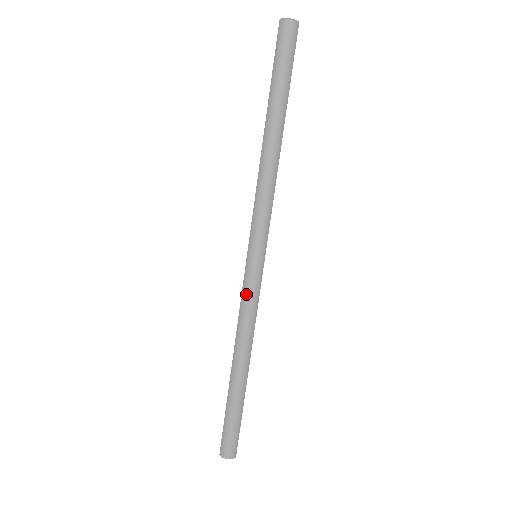
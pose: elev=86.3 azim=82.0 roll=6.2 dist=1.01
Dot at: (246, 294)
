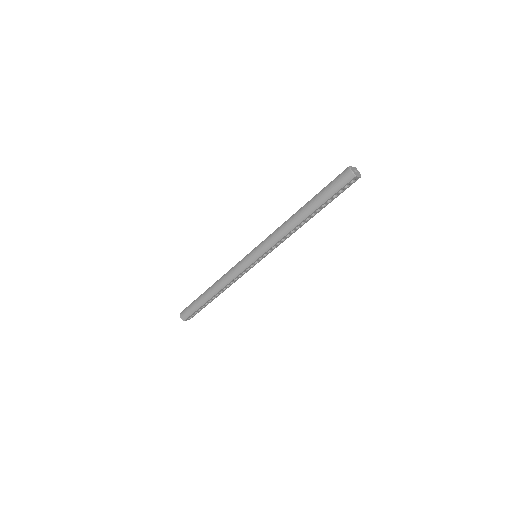
Dot at: (237, 266)
